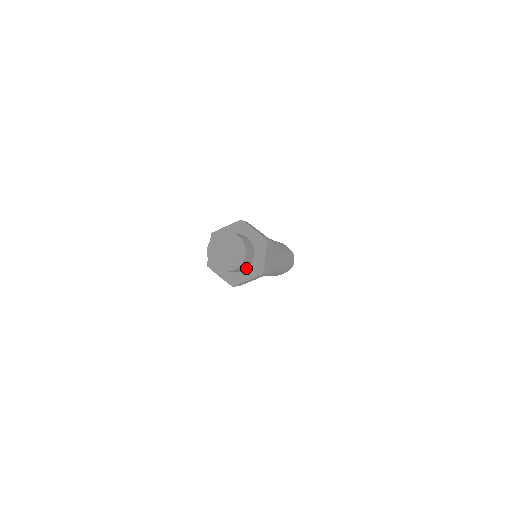
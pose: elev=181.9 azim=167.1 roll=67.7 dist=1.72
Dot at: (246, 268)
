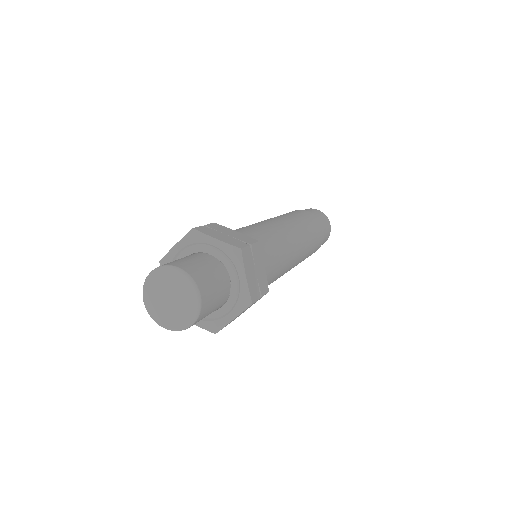
Dot at: occluded
